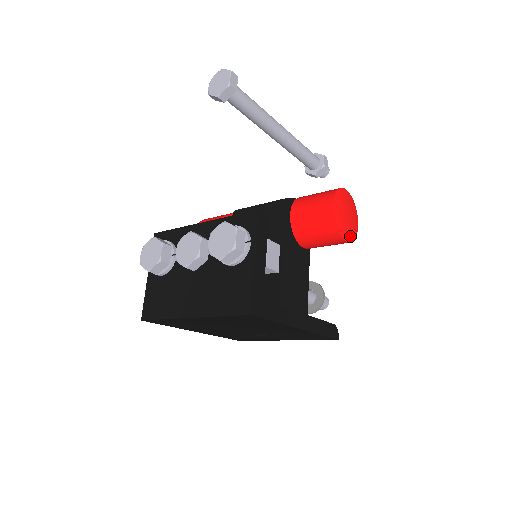
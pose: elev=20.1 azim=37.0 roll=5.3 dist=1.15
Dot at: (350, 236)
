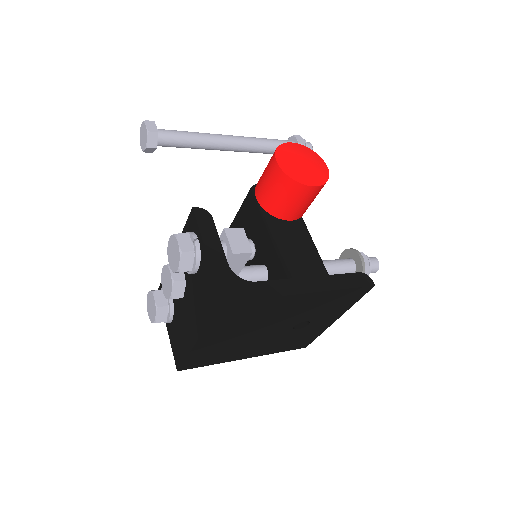
Dot at: (318, 180)
